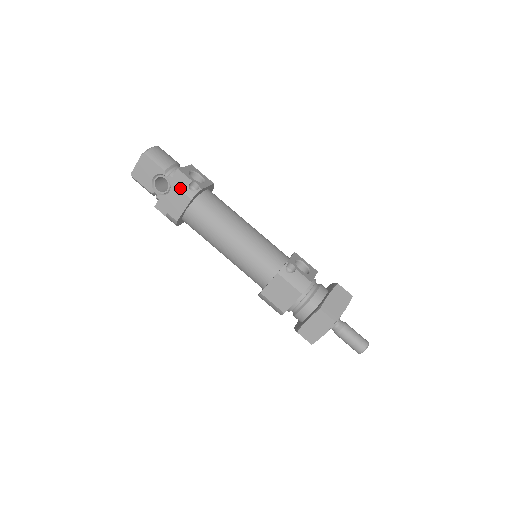
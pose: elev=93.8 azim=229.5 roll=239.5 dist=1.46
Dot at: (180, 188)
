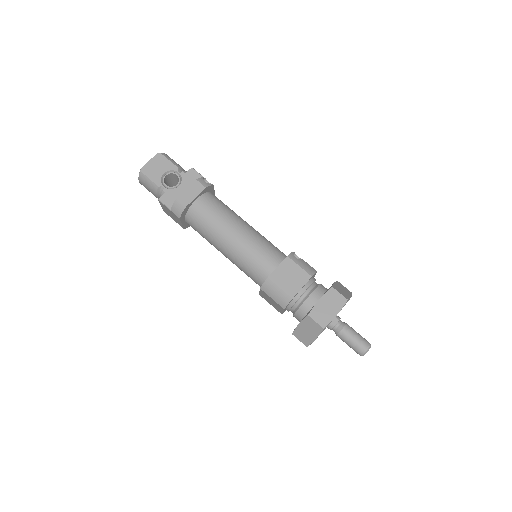
Dot at: (191, 183)
